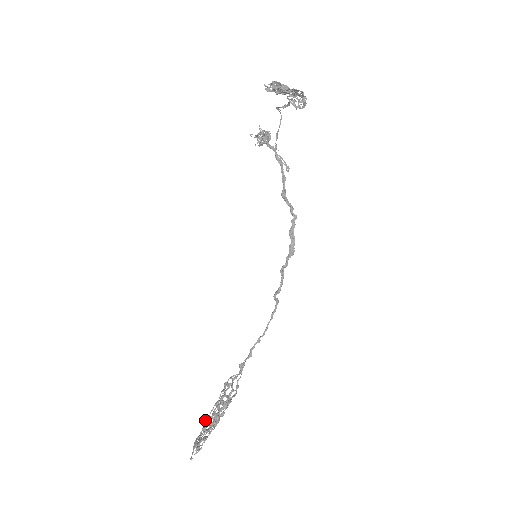
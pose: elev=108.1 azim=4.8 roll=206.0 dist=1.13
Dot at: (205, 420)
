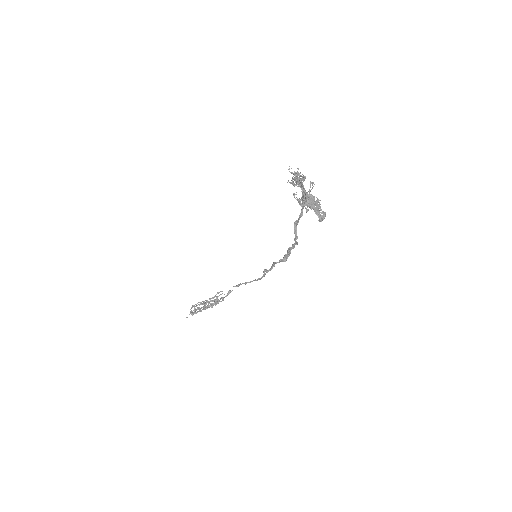
Dot at: (200, 303)
